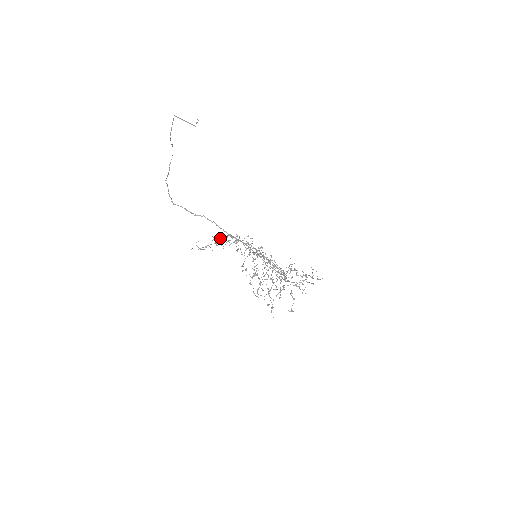
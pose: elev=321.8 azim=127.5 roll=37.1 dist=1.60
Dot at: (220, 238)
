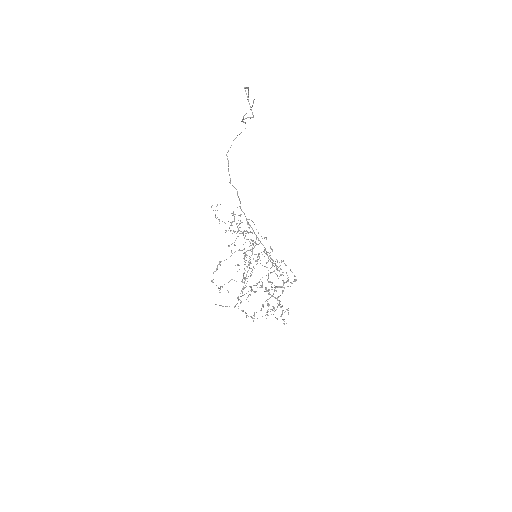
Dot at: (234, 219)
